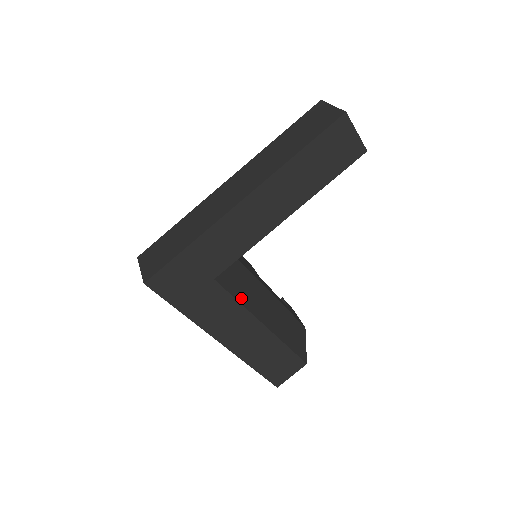
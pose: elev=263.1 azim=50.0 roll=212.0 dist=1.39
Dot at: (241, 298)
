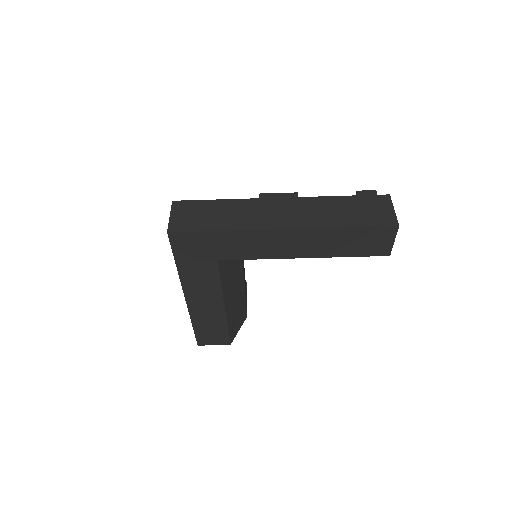
Dot at: (224, 281)
